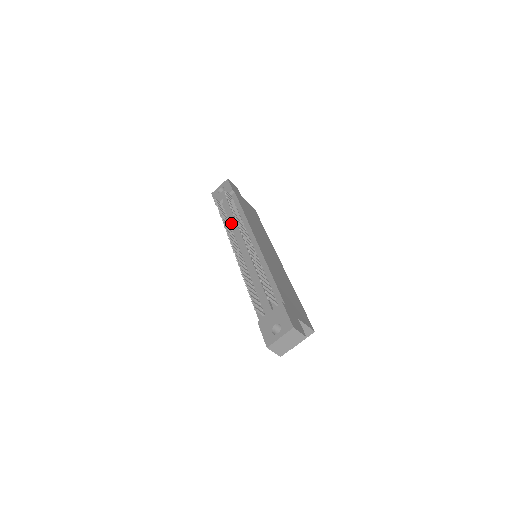
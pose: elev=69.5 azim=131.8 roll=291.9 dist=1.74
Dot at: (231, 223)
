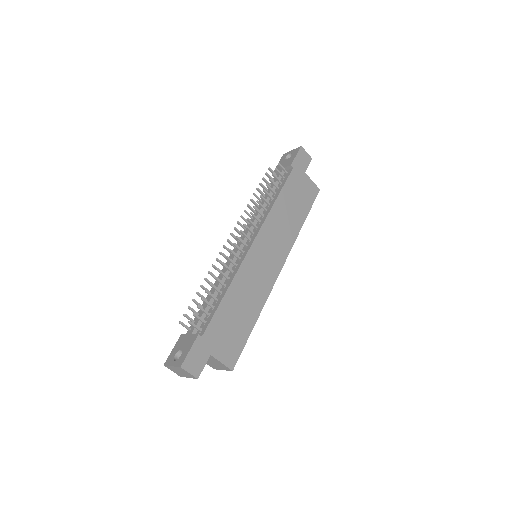
Dot at: occluded
